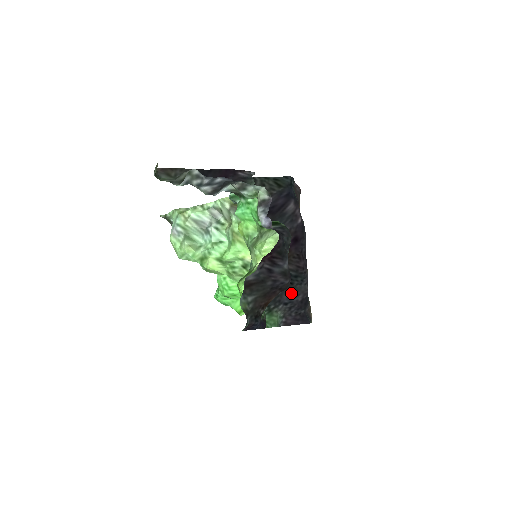
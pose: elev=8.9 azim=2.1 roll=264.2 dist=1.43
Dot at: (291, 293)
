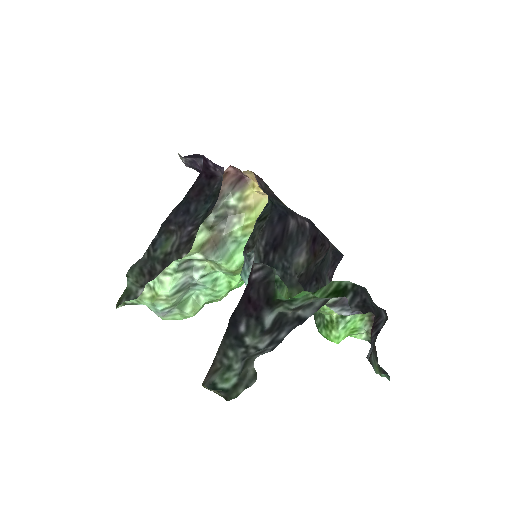
Dot at: (326, 264)
